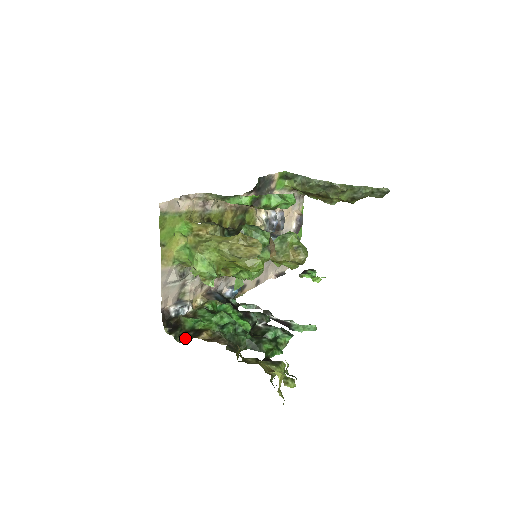
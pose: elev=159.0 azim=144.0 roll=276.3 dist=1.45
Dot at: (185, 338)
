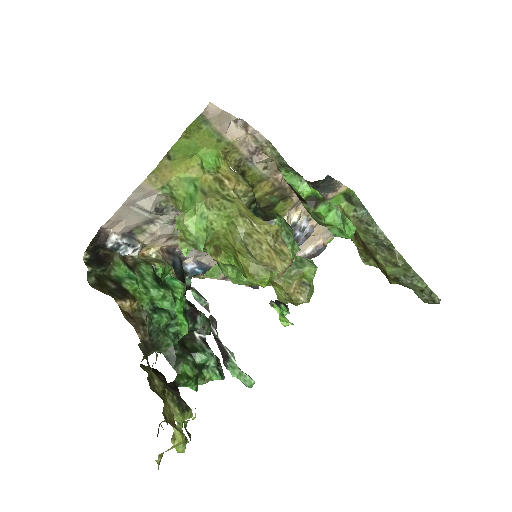
Dot at: (100, 285)
